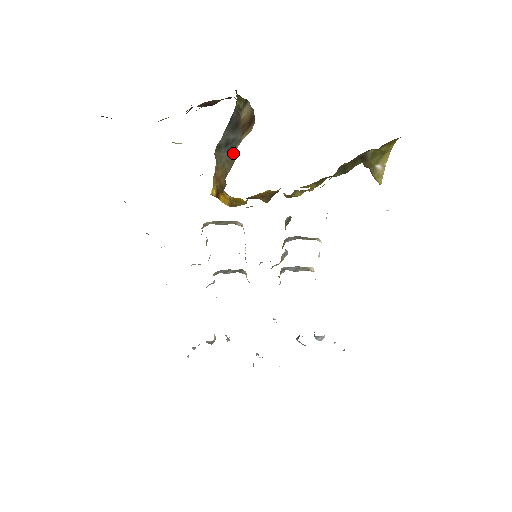
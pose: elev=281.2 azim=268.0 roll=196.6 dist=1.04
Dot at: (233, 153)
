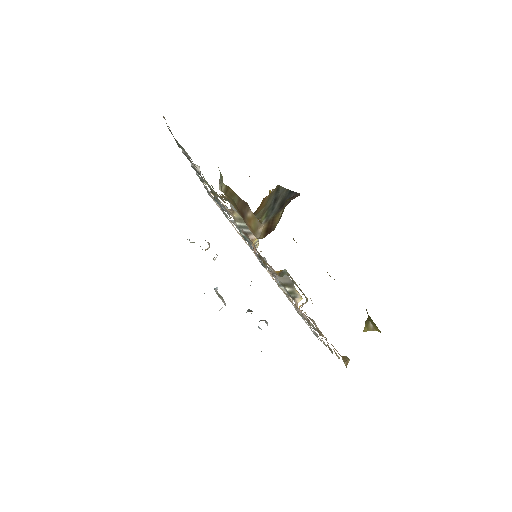
Dot at: (264, 216)
